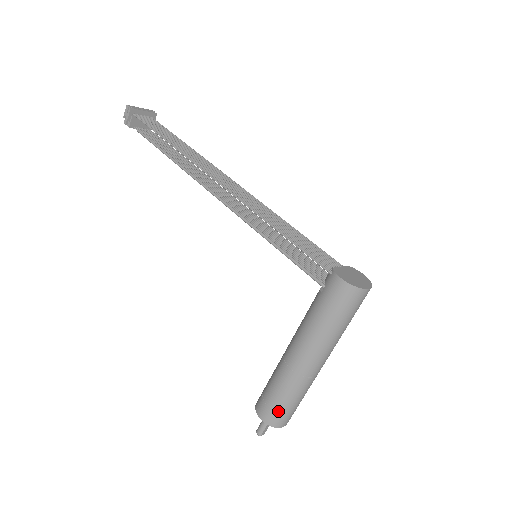
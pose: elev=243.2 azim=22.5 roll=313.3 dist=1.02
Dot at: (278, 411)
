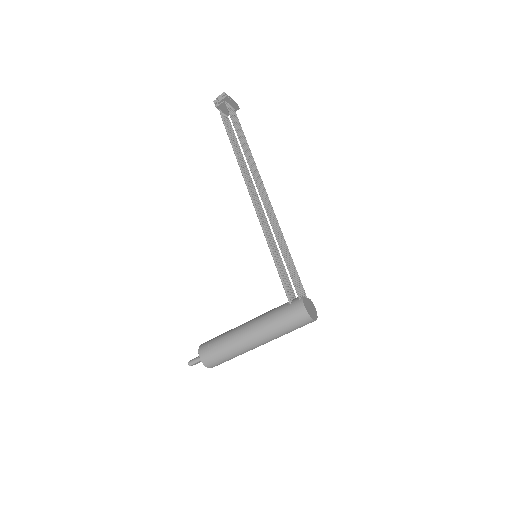
Dot at: (214, 358)
